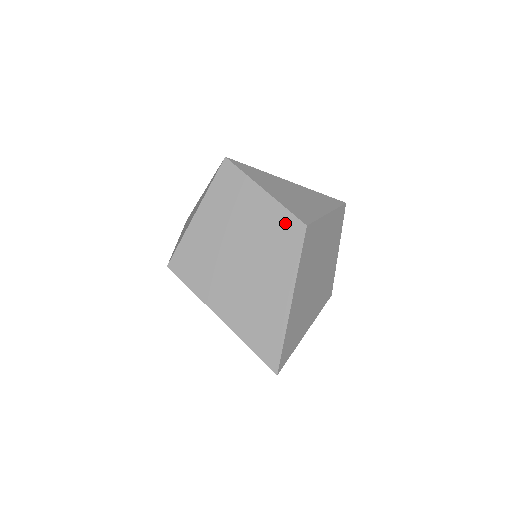
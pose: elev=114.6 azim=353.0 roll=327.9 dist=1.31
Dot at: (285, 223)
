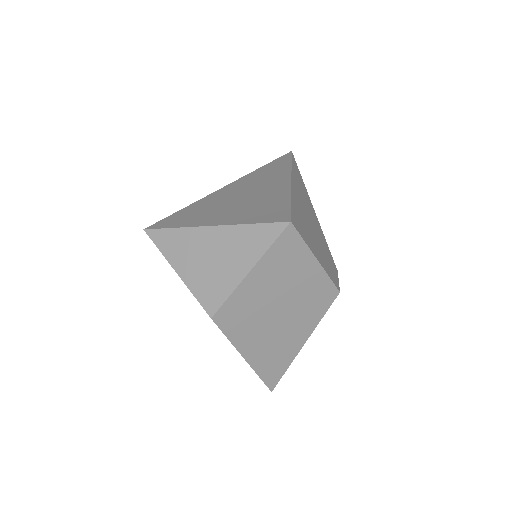
Dot at: occluded
